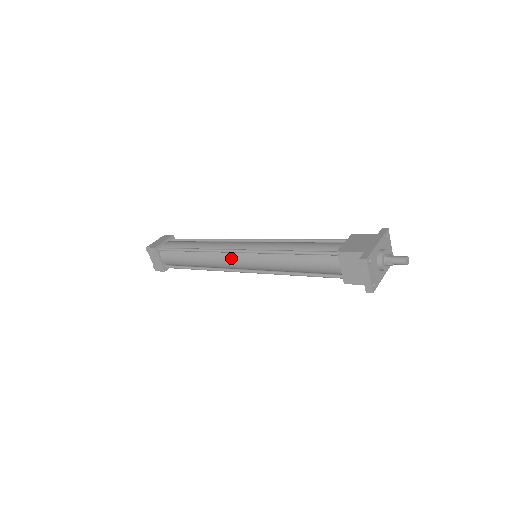
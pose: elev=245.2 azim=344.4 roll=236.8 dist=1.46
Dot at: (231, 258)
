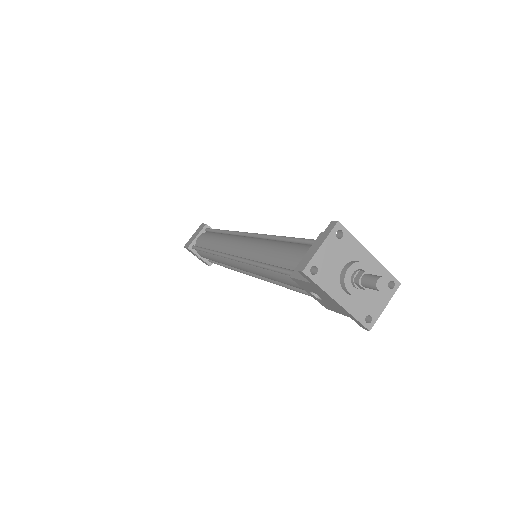
Dot at: (238, 239)
